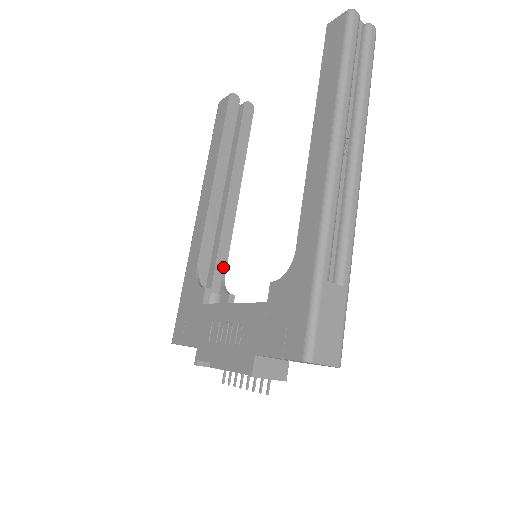
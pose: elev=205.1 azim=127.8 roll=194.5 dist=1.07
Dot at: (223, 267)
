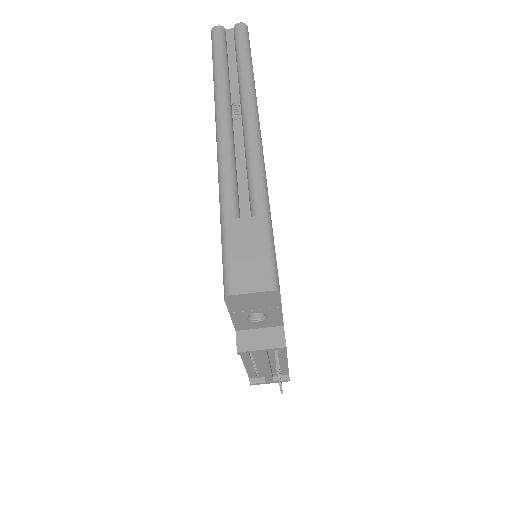
Dot at: occluded
